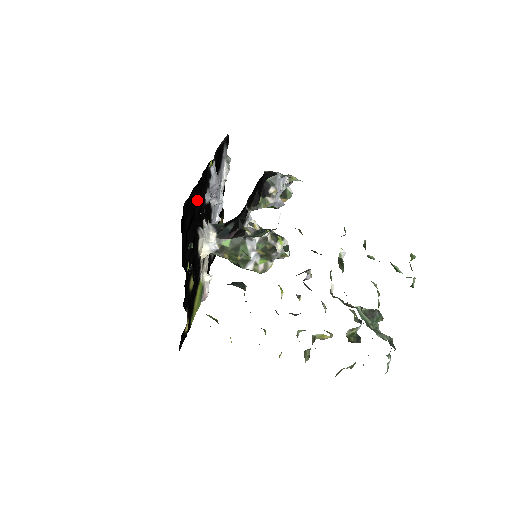
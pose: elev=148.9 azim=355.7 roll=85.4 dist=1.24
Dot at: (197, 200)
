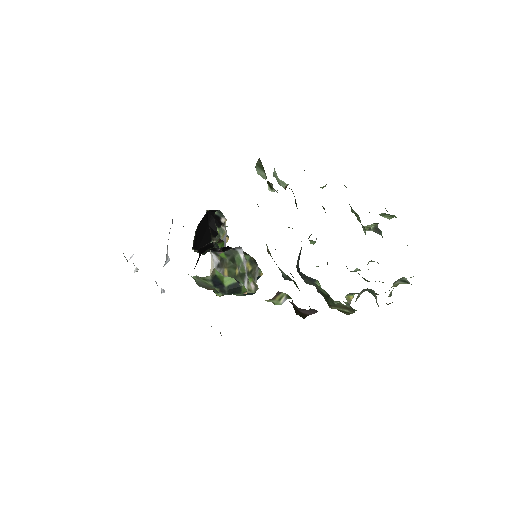
Dot at: occluded
